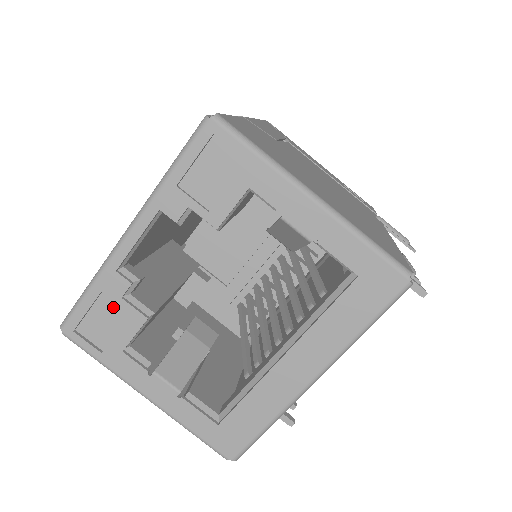
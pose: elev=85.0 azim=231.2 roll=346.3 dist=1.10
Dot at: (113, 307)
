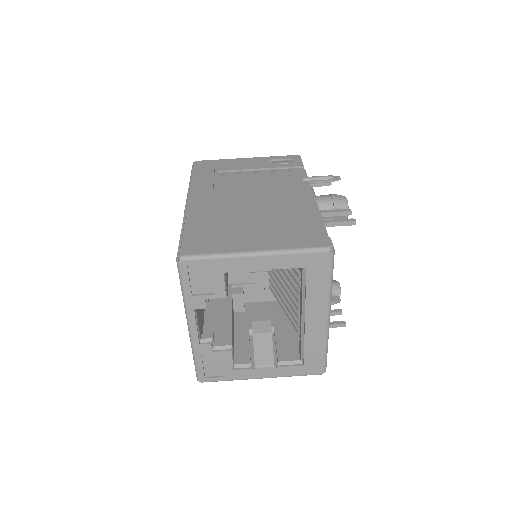
Dot at: (212, 357)
